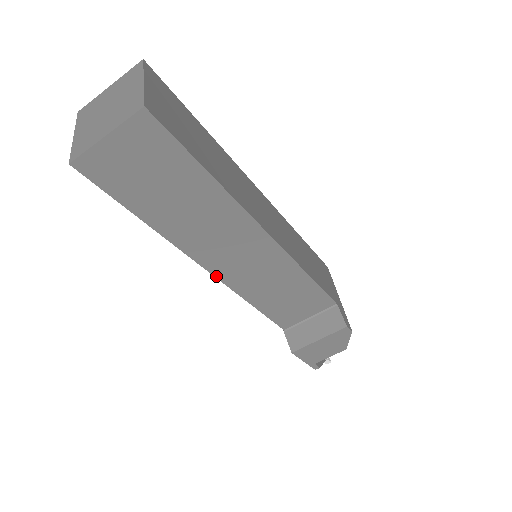
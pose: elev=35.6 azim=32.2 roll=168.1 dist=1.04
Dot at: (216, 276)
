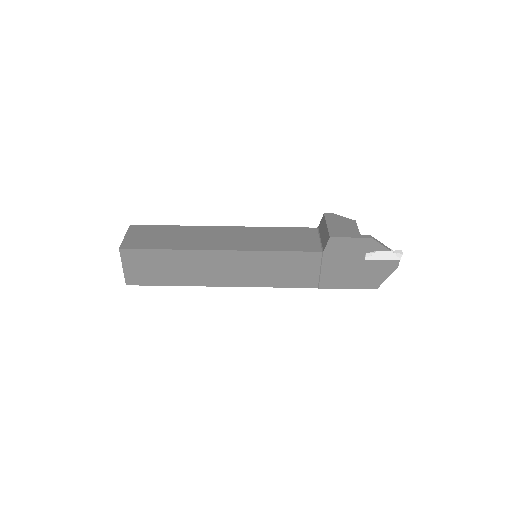
Dot at: (233, 250)
